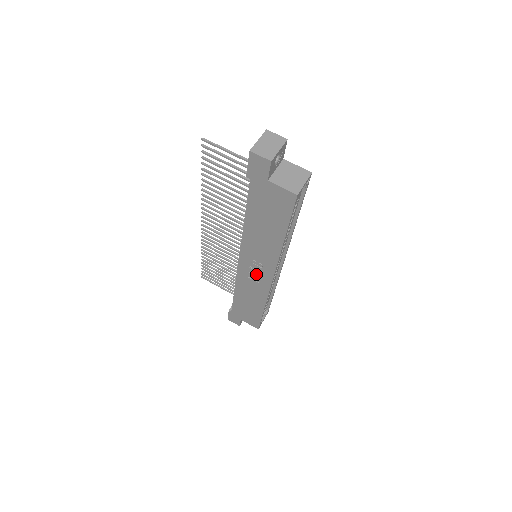
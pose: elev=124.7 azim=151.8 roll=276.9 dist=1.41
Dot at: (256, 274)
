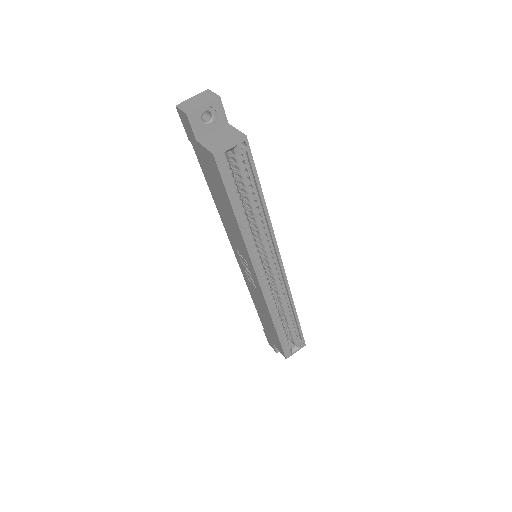
Dot at: (250, 275)
